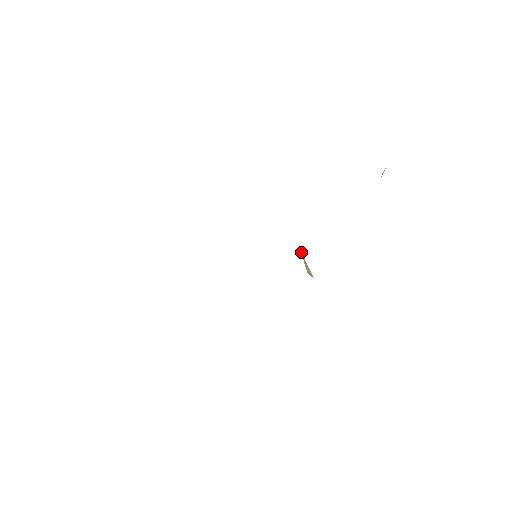
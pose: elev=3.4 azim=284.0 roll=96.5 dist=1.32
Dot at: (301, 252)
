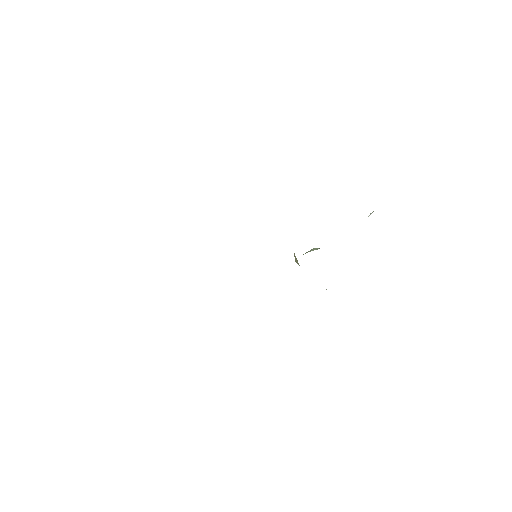
Dot at: (294, 253)
